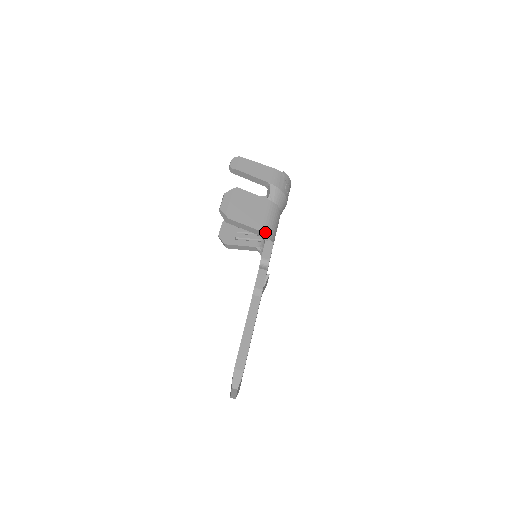
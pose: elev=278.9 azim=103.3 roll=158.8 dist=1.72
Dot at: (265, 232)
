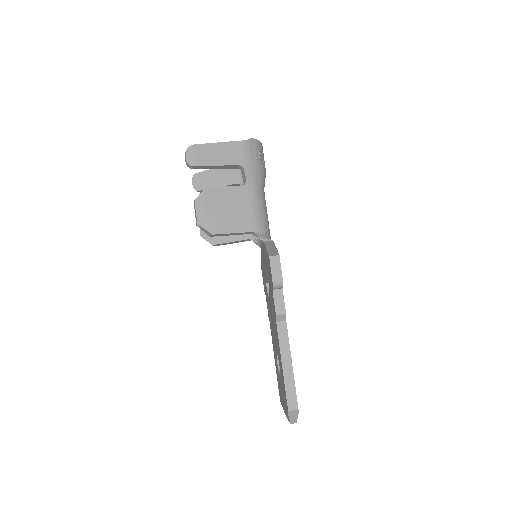
Dot at: (258, 230)
